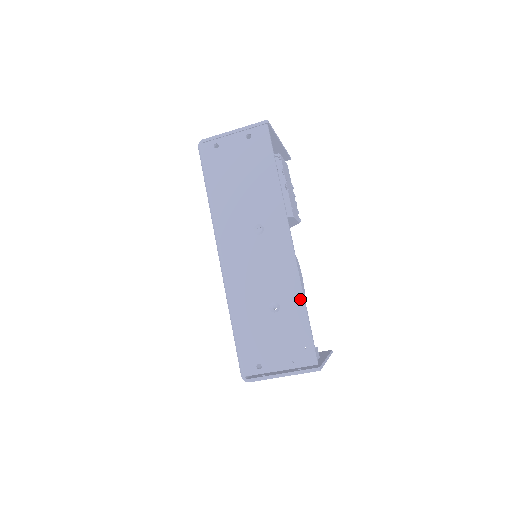
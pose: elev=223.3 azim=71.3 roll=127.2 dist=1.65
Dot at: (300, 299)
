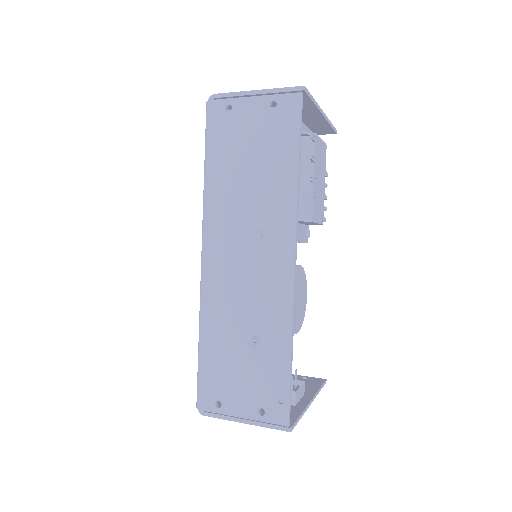
Dot at: (287, 340)
